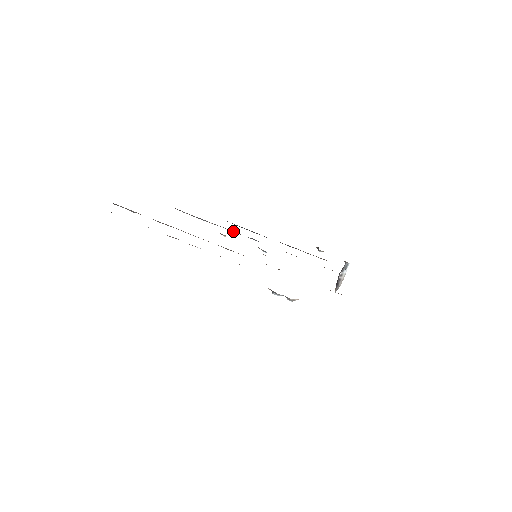
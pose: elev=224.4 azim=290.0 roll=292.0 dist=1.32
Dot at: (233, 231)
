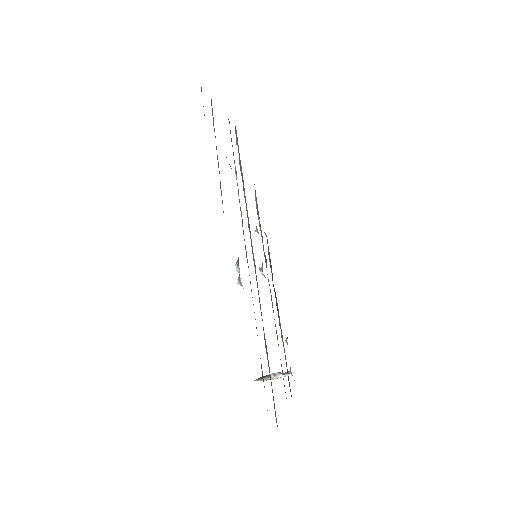
Dot at: occluded
